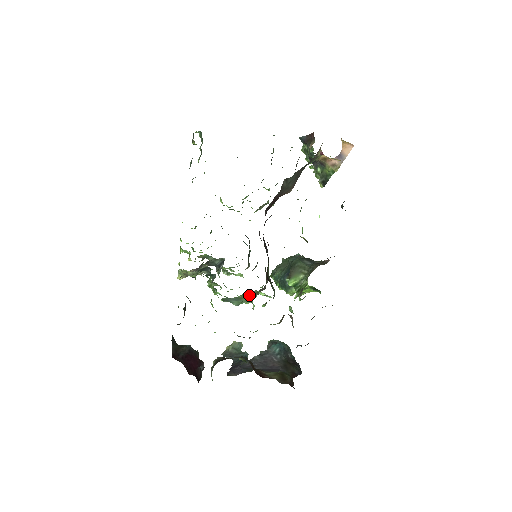
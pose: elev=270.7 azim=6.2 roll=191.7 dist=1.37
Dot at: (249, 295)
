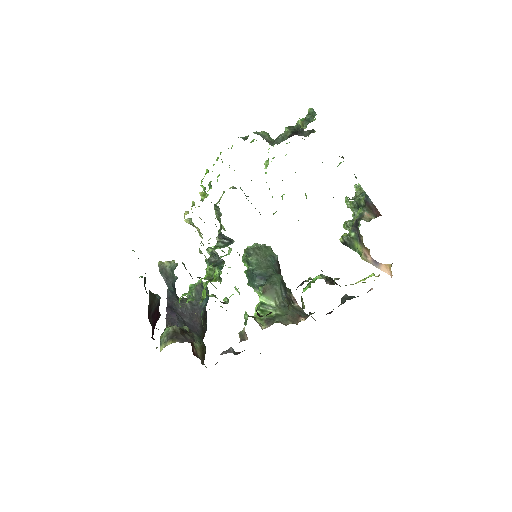
Dot at: occluded
